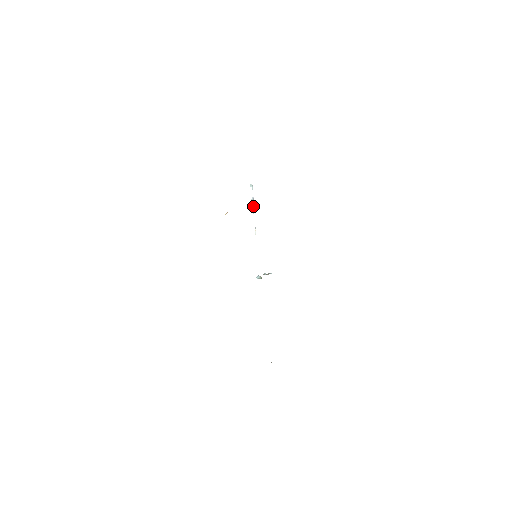
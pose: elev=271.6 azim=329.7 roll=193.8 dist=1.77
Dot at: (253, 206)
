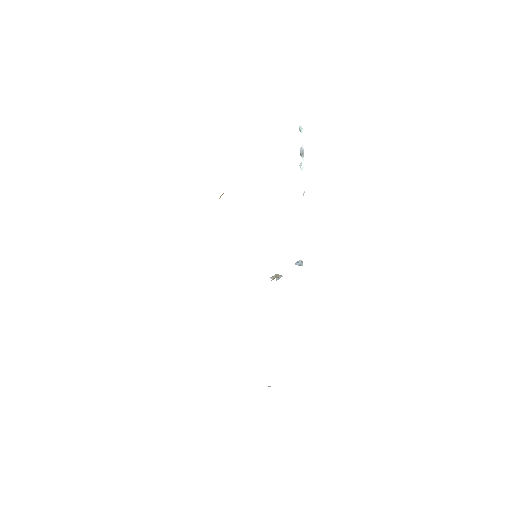
Dot at: occluded
